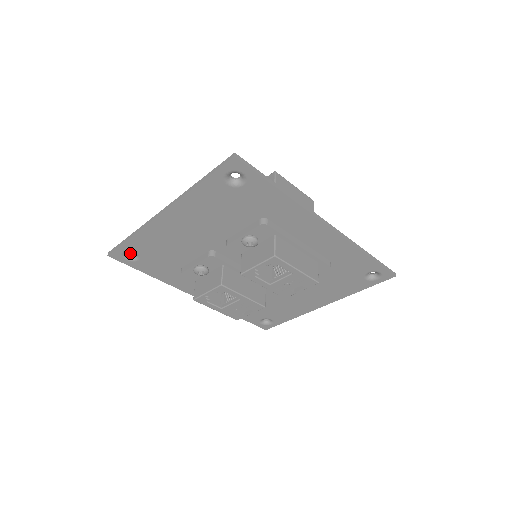
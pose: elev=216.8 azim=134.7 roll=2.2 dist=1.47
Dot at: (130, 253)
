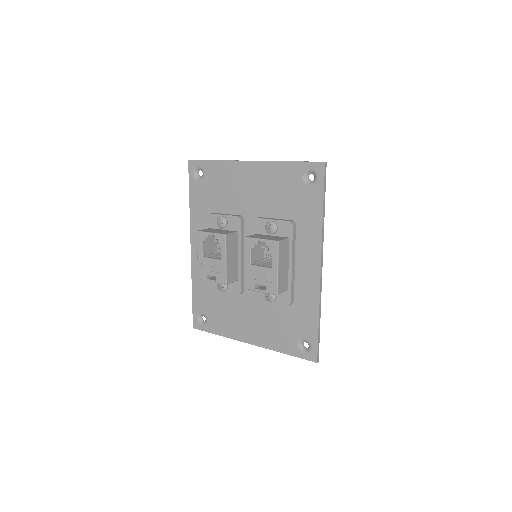
Dot at: occluded
